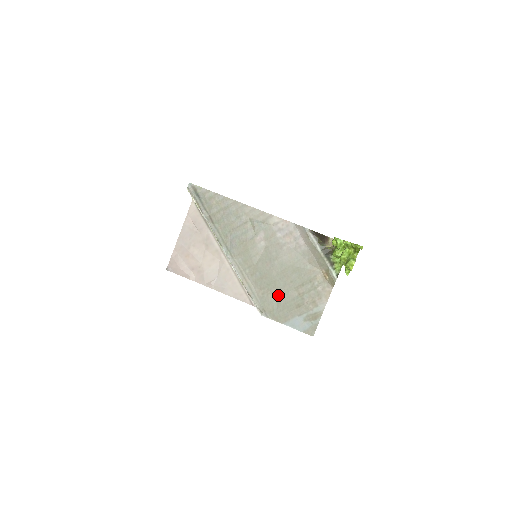
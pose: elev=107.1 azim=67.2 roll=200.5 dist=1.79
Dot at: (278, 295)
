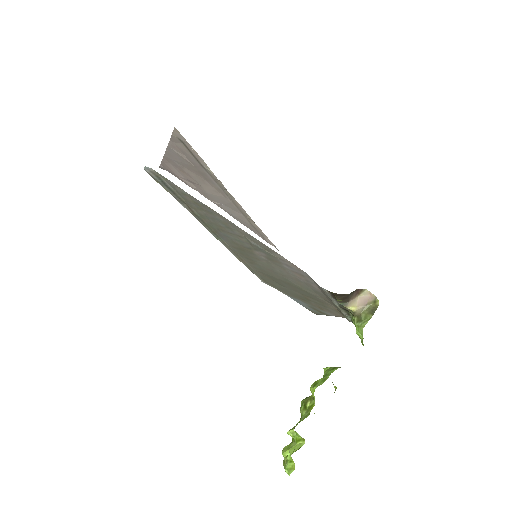
Dot at: (281, 285)
